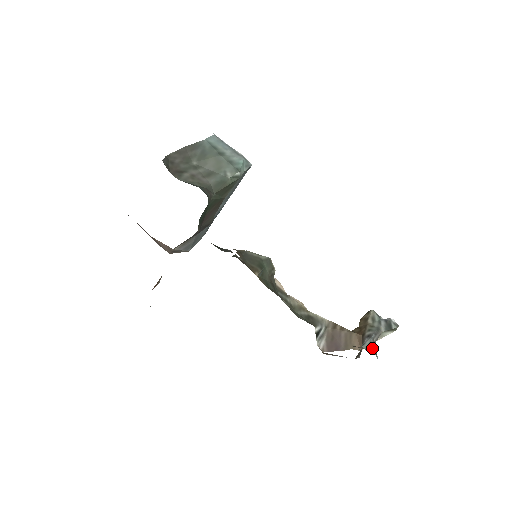
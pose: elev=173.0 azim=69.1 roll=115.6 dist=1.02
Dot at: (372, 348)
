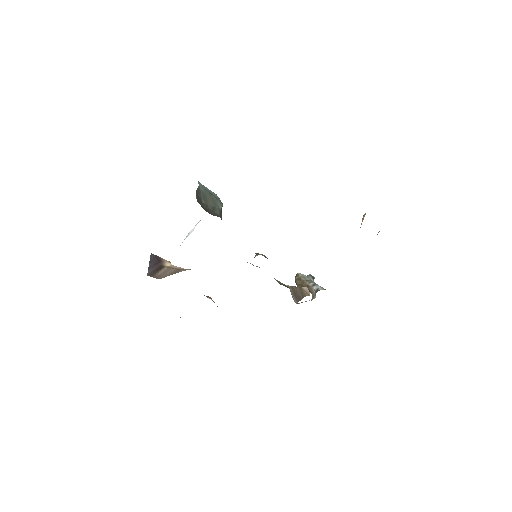
Dot at: (323, 289)
